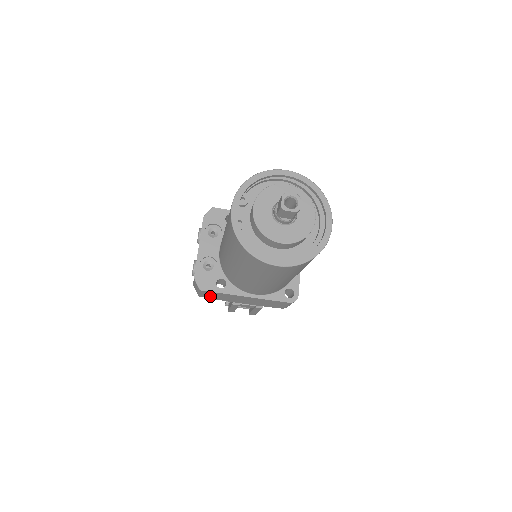
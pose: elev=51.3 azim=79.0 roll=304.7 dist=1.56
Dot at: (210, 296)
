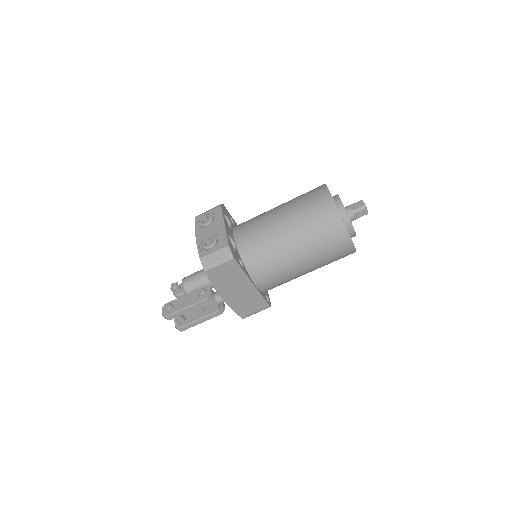
Dot at: (218, 274)
